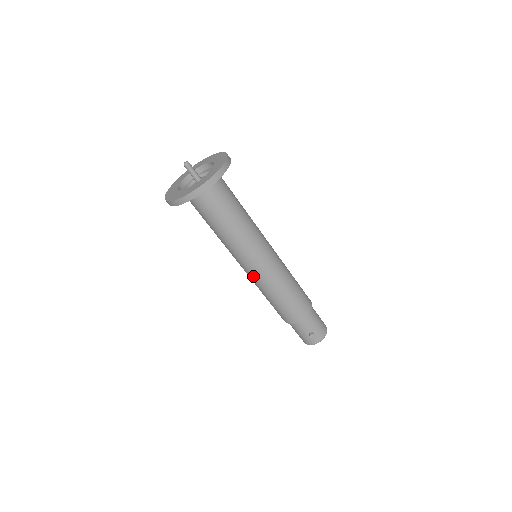
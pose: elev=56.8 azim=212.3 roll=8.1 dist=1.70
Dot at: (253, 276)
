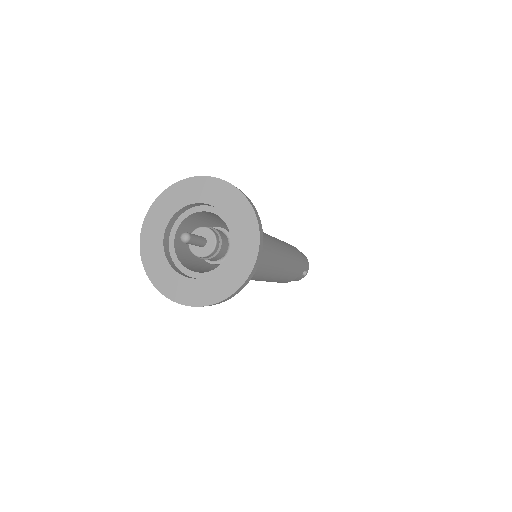
Dot at: (267, 279)
